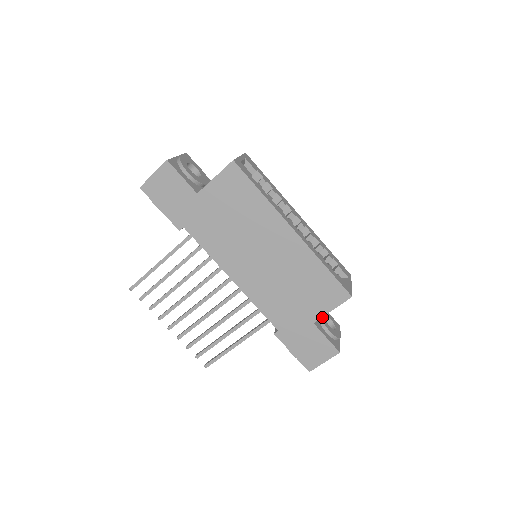
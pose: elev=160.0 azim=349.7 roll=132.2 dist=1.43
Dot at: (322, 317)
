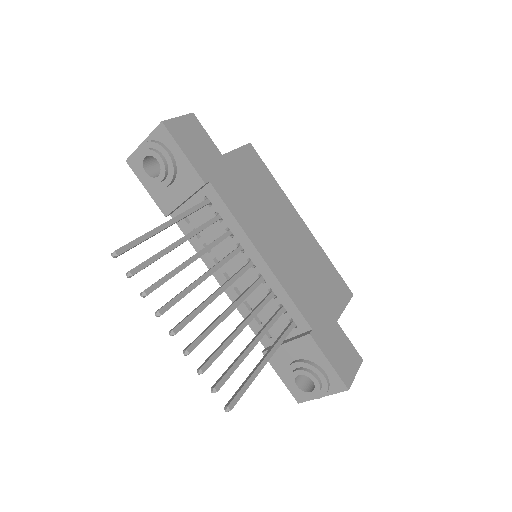
Dot at: occluded
